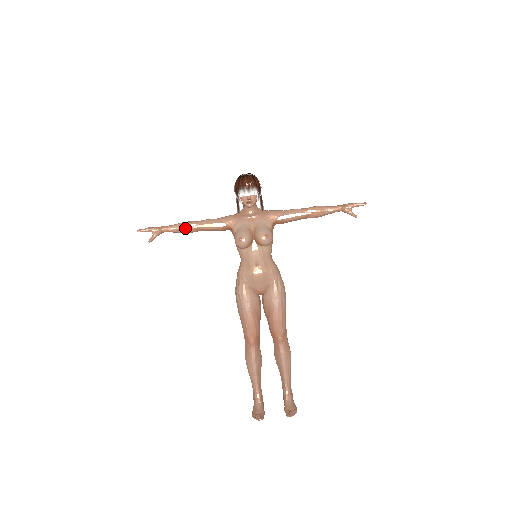
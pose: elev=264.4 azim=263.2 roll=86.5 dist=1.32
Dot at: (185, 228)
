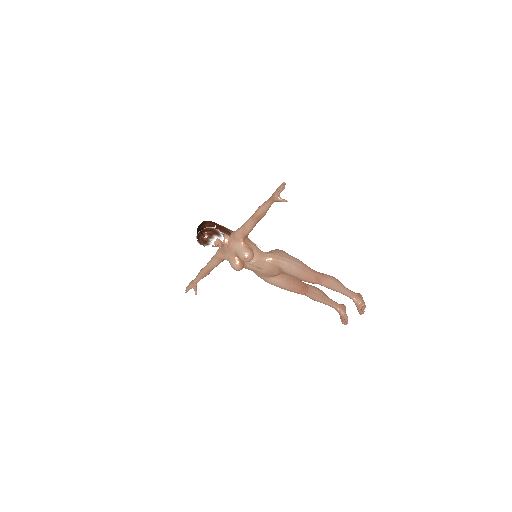
Dot at: (204, 275)
